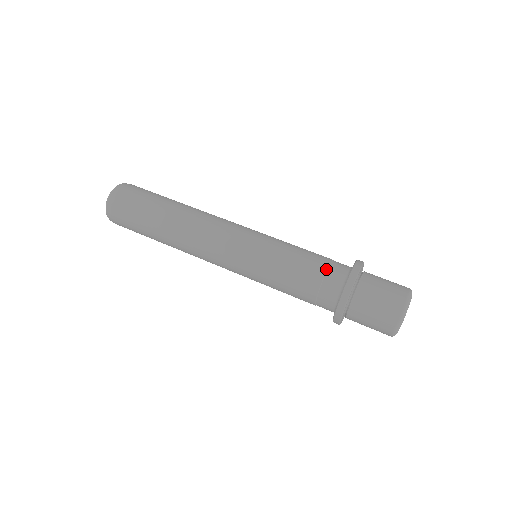
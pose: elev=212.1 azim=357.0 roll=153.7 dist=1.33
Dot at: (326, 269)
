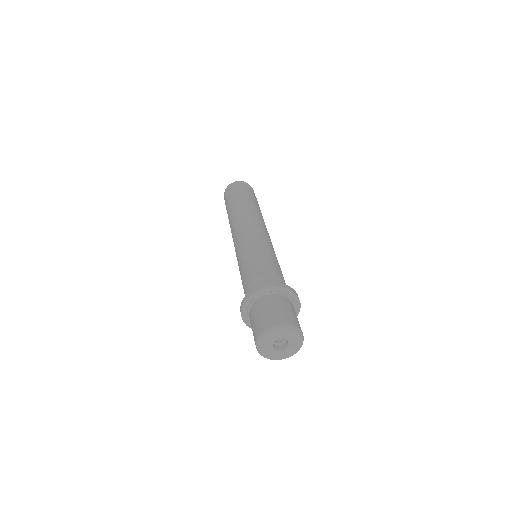
Dot at: (248, 286)
